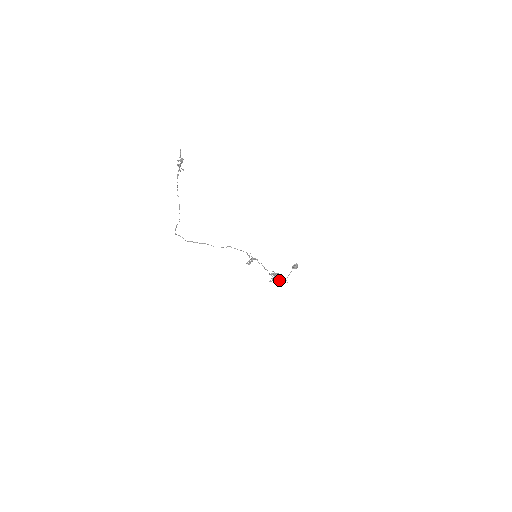
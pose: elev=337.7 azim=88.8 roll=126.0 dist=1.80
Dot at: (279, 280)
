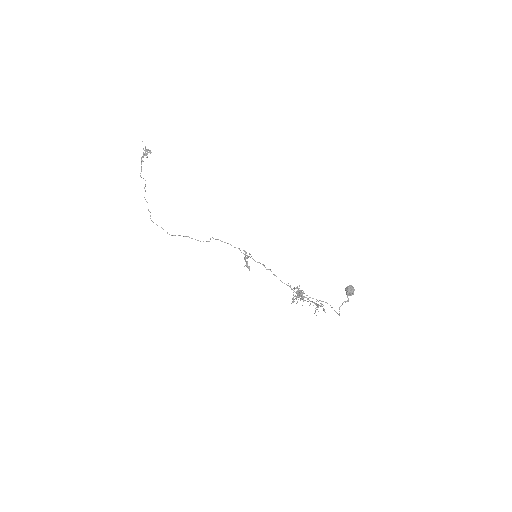
Dot at: (301, 296)
